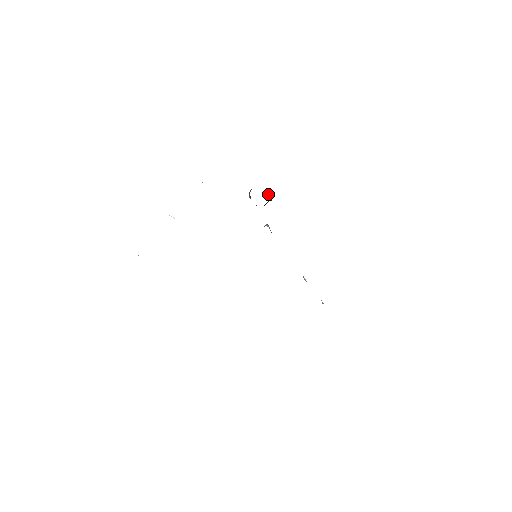
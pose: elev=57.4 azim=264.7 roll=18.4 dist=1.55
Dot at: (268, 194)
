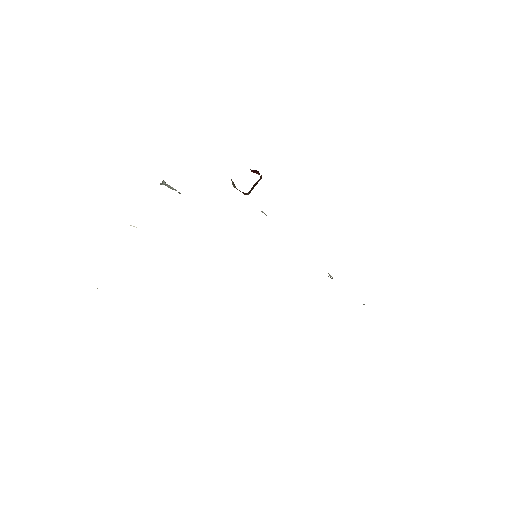
Dot at: (255, 172)
